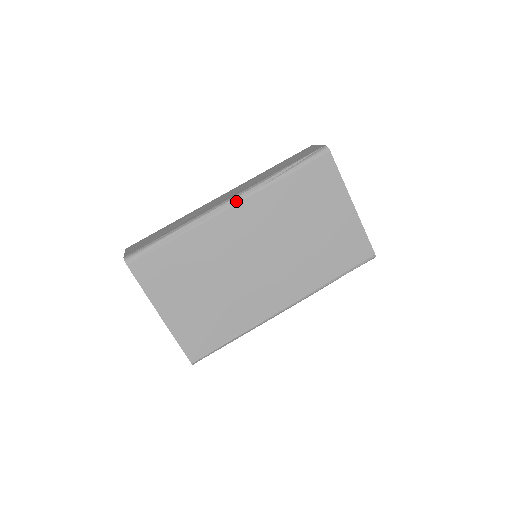
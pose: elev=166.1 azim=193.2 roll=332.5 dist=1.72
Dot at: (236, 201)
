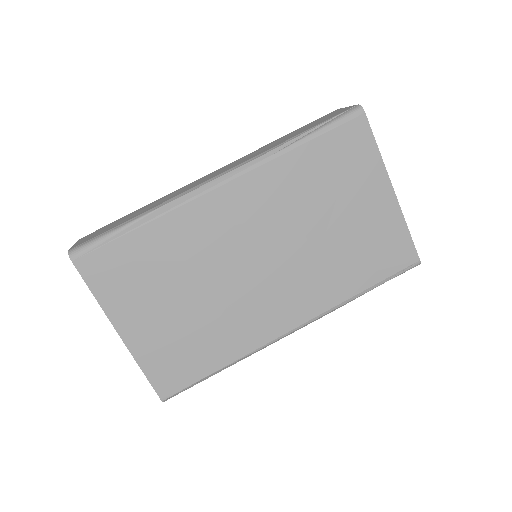
Dot at: (230, 177)
